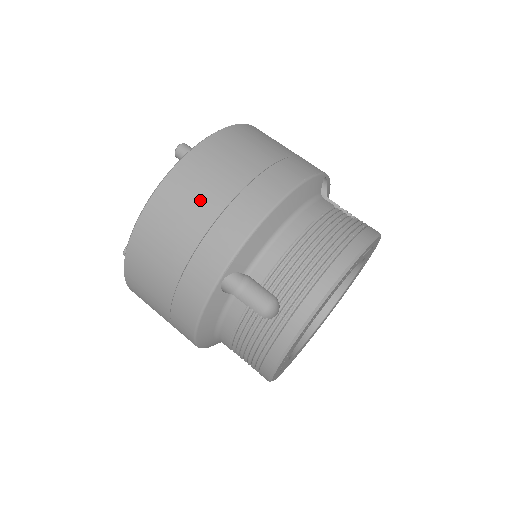
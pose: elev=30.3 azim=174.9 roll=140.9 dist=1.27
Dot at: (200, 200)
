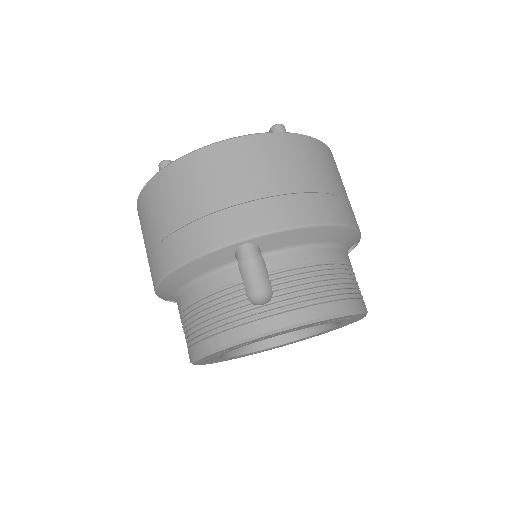
Dot at: (144, 239)
